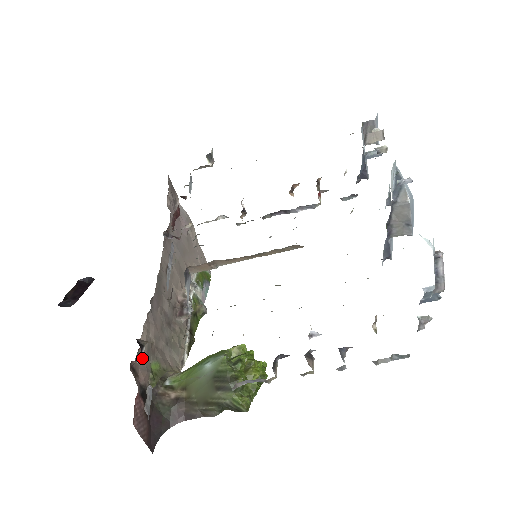
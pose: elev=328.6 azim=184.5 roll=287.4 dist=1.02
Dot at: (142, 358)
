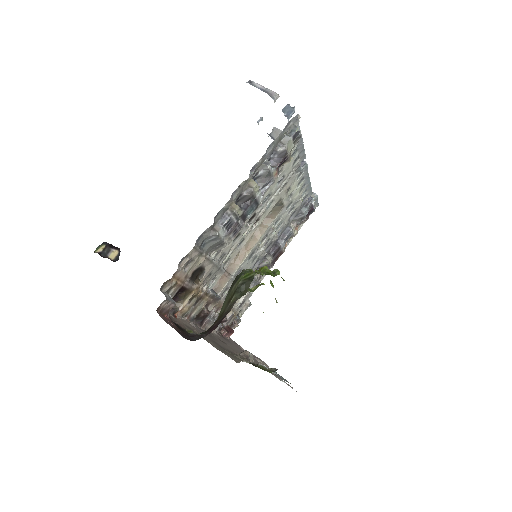
Dot at: (172, 308)
